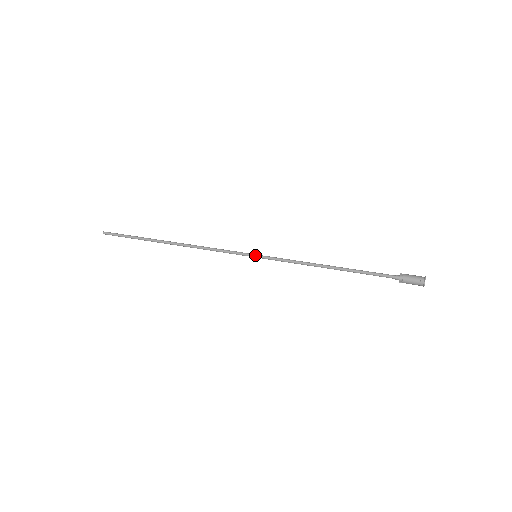
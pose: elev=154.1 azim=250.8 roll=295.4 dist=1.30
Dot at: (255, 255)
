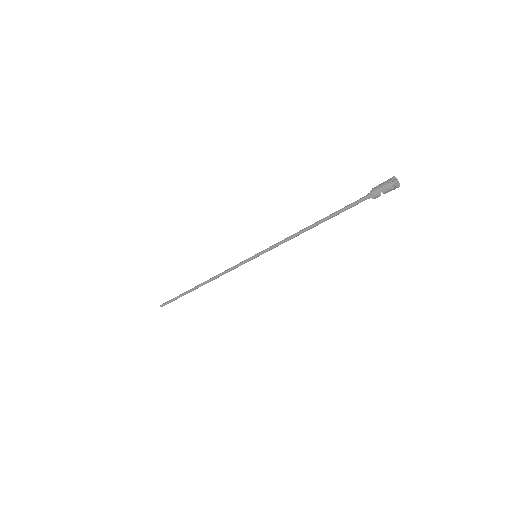
Dot at: (255, 254)
